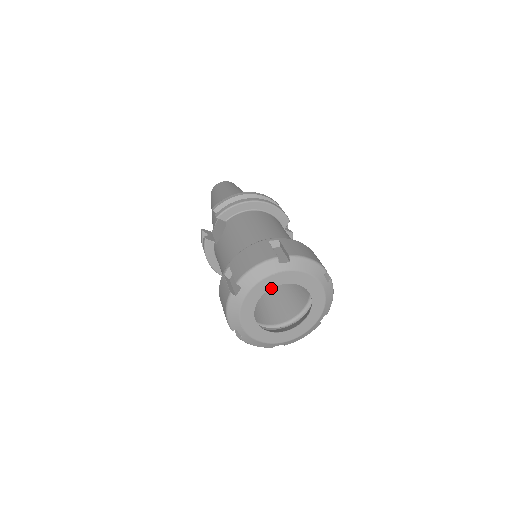
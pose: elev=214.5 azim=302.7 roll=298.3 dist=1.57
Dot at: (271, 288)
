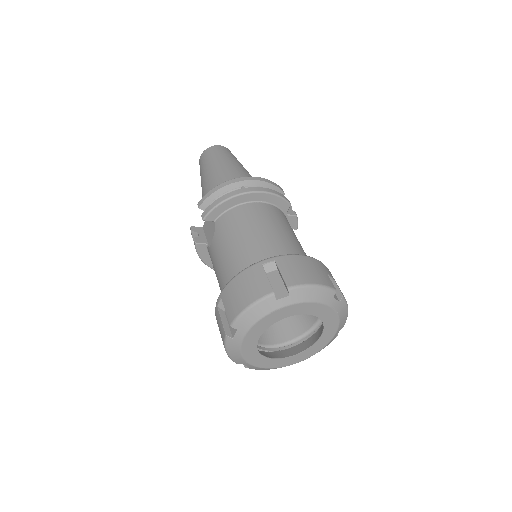
Dot at: occluded
